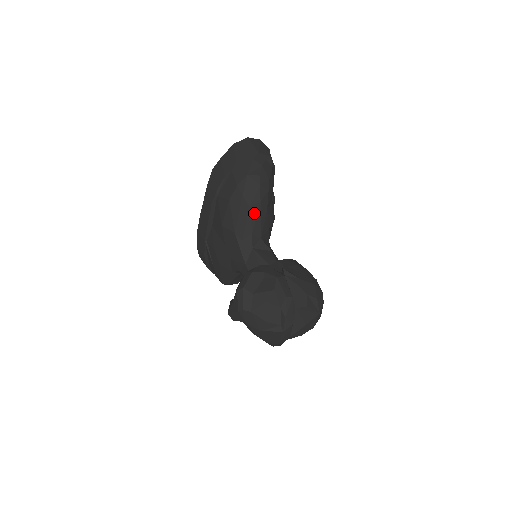
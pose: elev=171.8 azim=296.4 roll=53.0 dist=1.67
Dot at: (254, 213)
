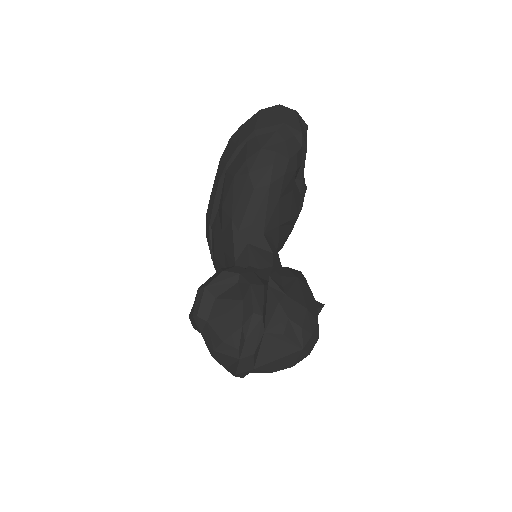
Dot at: (259, 198)
